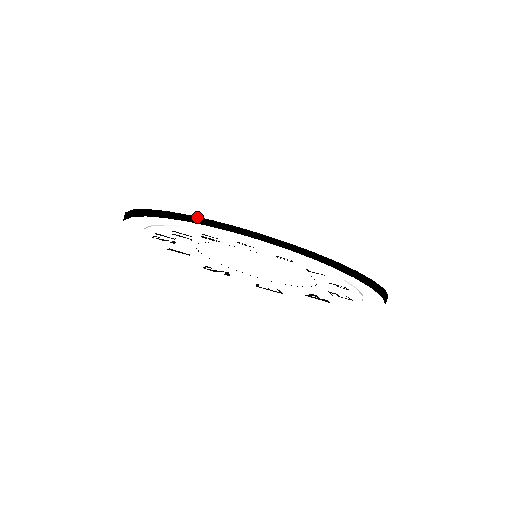
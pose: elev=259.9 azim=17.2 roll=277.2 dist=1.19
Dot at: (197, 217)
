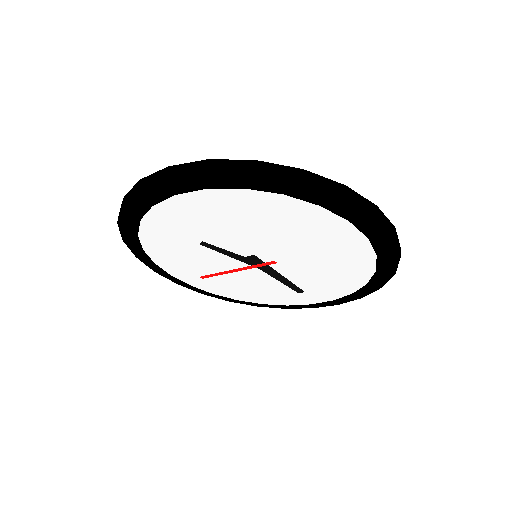
Dot at: occluded
